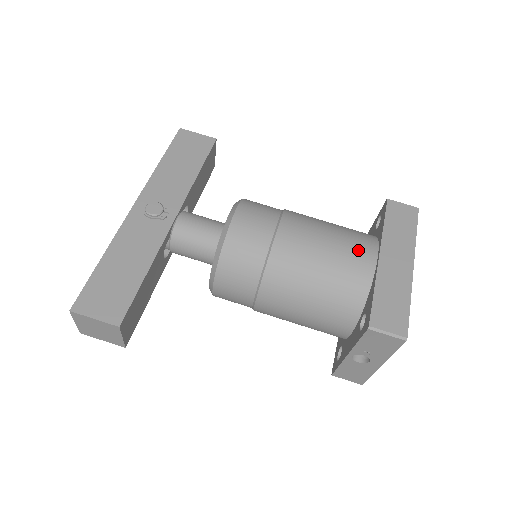
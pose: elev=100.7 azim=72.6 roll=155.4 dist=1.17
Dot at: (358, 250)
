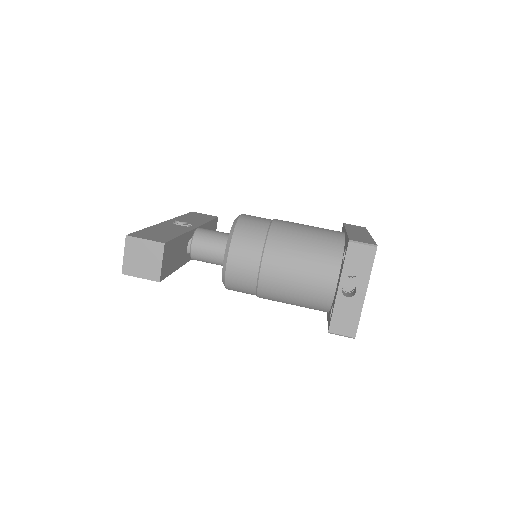
Dot at: (331, 230)
